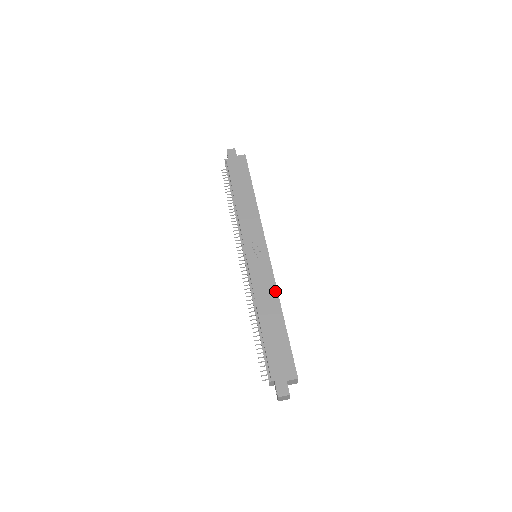
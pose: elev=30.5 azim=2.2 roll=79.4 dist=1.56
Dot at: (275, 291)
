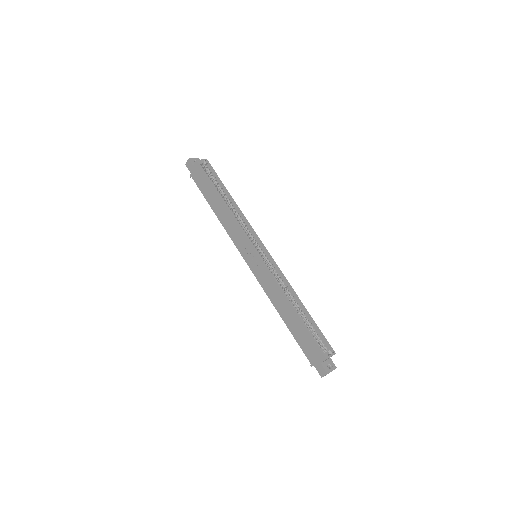
Dot at: (278, 288)
